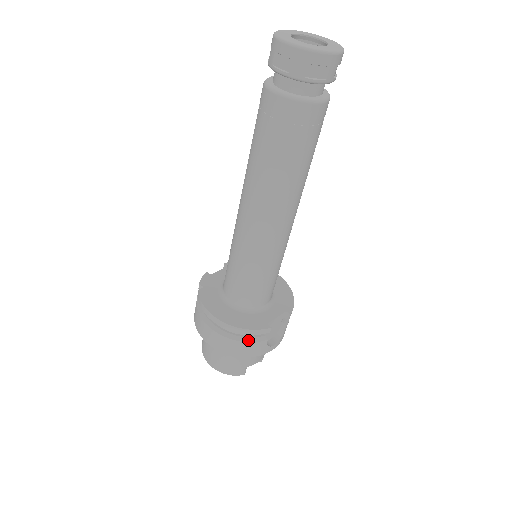
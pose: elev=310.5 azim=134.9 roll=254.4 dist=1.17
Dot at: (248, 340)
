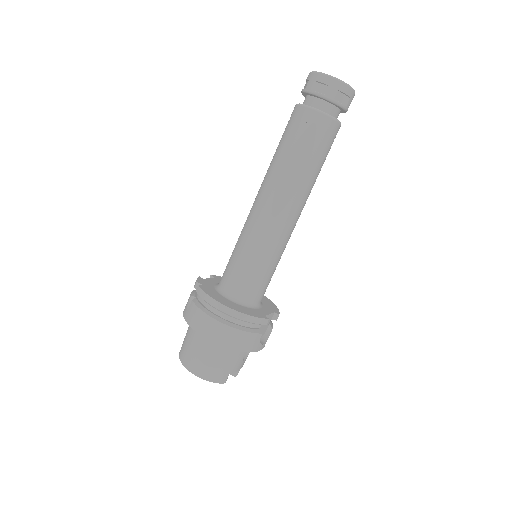
Dot at: (247, 330)
